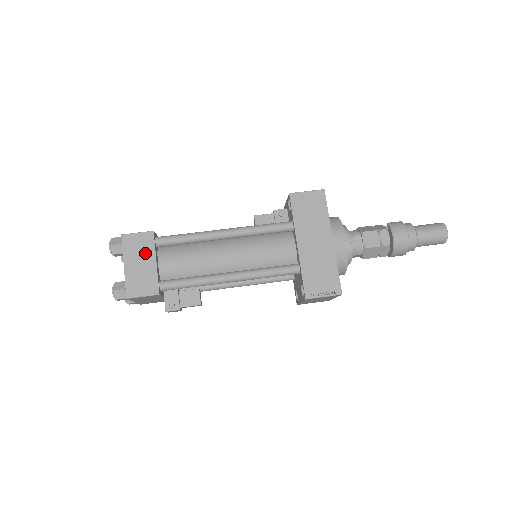
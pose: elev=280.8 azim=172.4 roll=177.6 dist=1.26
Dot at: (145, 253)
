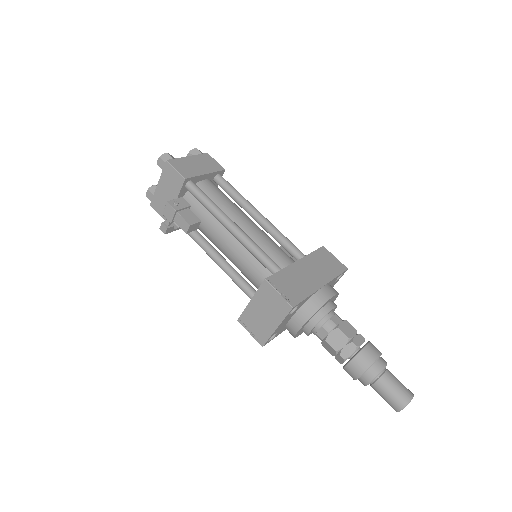
Dot at: (207, 167)
